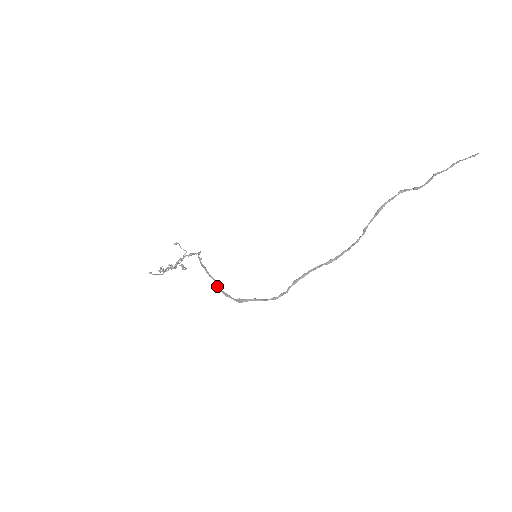
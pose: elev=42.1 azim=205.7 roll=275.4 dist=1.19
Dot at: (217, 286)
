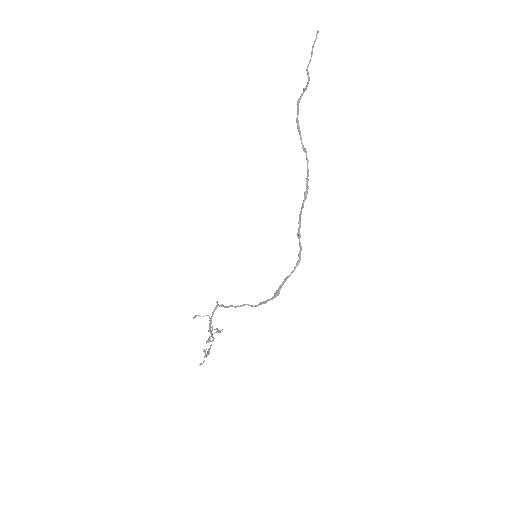
Dot at: (251, 306)
